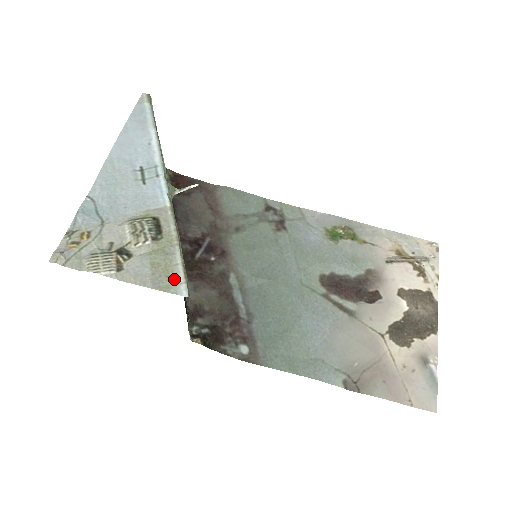
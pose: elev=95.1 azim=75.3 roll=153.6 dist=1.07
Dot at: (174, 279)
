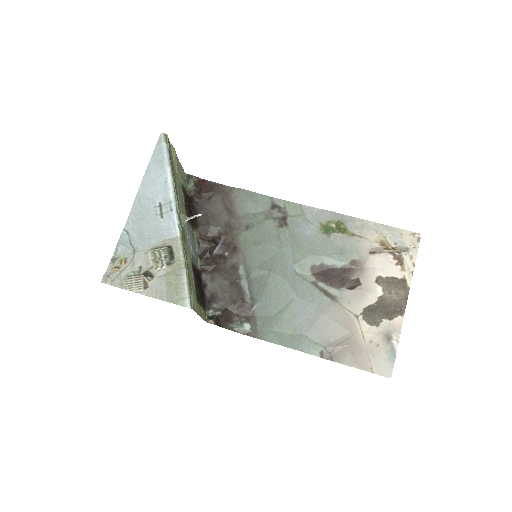
Dot at: (181, 295)
